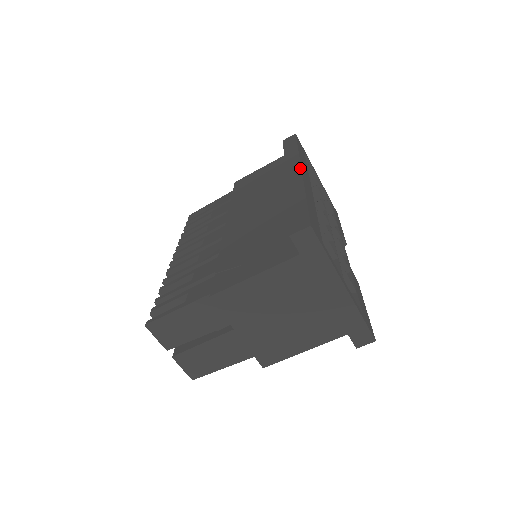
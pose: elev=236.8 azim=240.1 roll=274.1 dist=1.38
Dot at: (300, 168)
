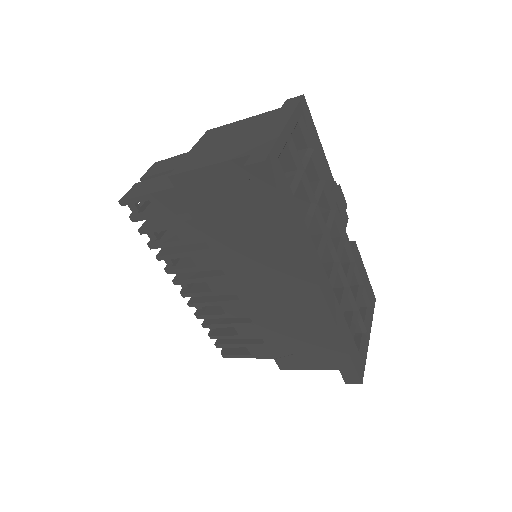
Dot at: (322, 295)
